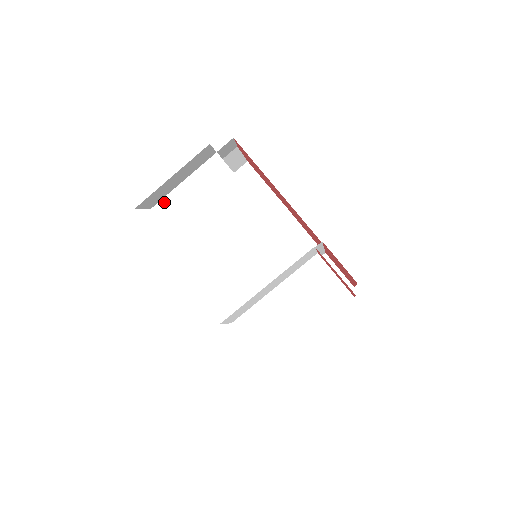
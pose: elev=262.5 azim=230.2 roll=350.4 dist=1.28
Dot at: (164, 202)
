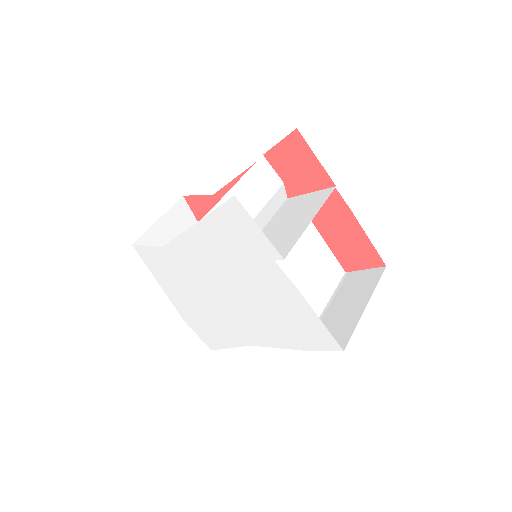
Dot at: occluded
